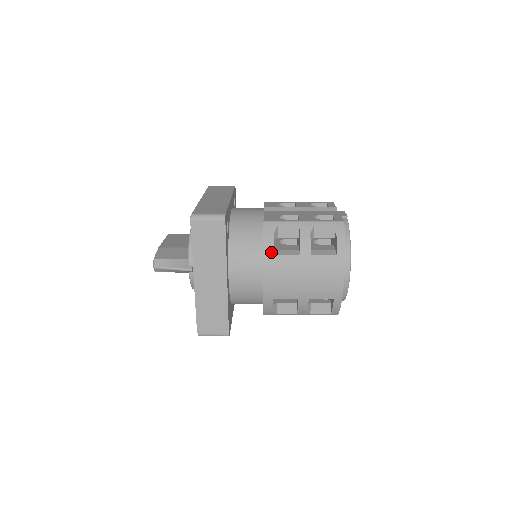
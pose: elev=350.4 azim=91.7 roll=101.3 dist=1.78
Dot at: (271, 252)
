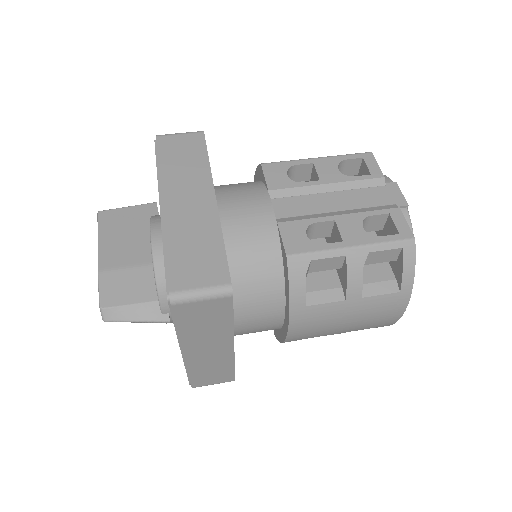
Dot at: (302, 304)
